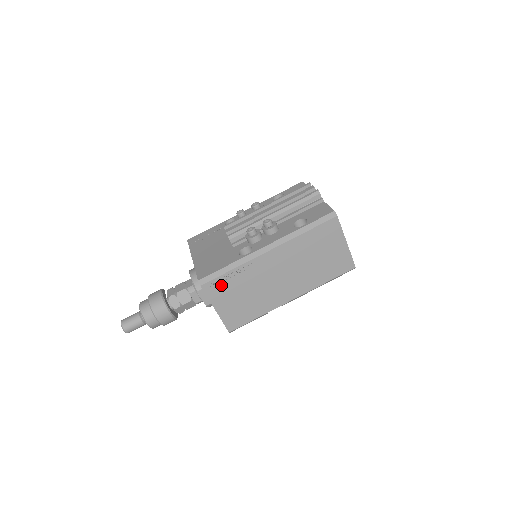
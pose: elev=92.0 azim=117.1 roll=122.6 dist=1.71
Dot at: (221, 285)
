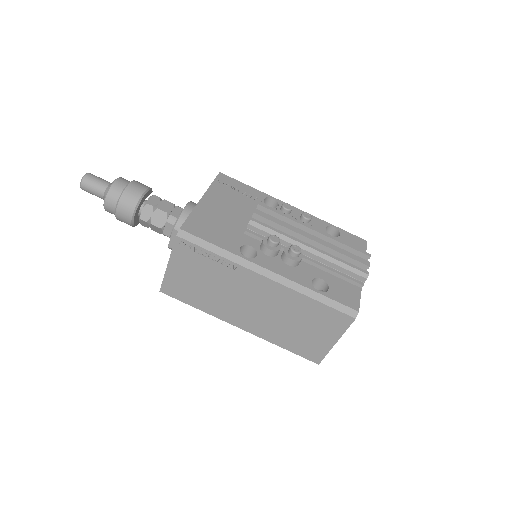
Dot at: (194, 254)
